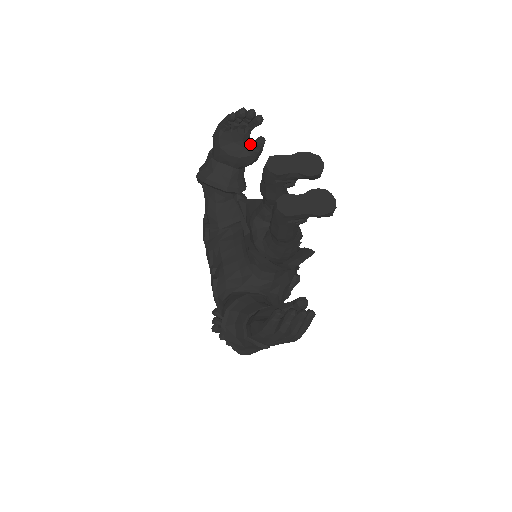
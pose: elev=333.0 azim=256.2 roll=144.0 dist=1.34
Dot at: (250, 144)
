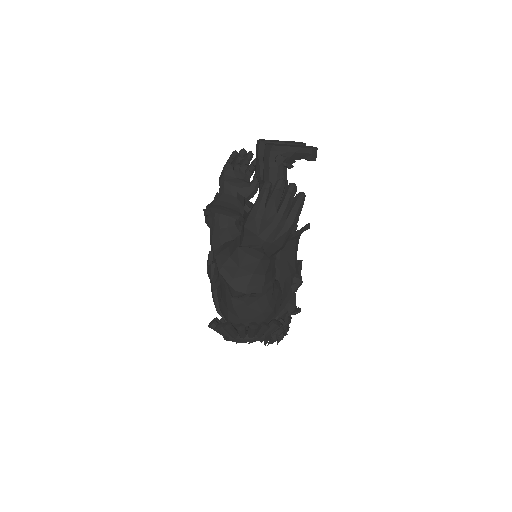
Dot at: occluded
